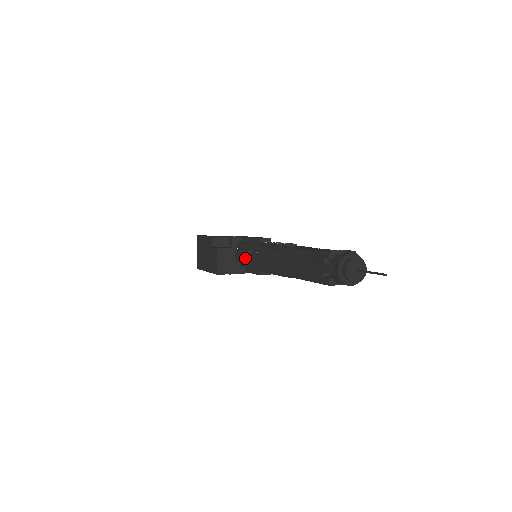
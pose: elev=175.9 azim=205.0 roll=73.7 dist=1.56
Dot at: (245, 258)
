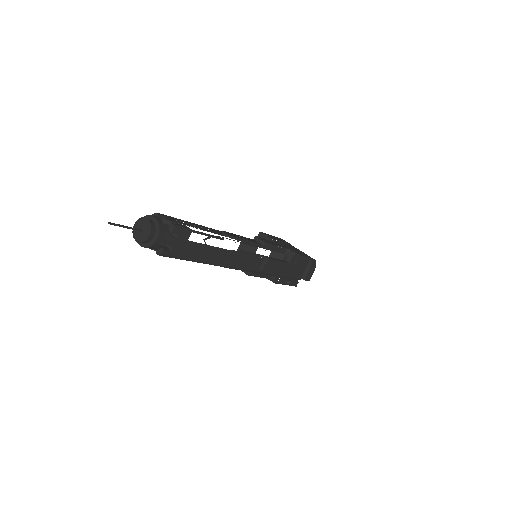
Dot at: occluded
